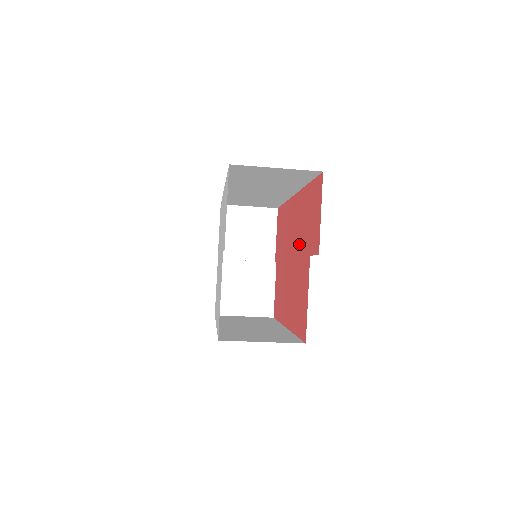
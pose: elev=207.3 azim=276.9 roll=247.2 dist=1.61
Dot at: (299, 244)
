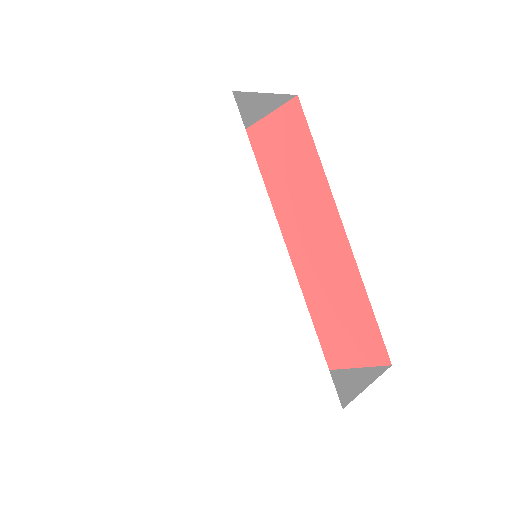
Dot at: (308, 286)
